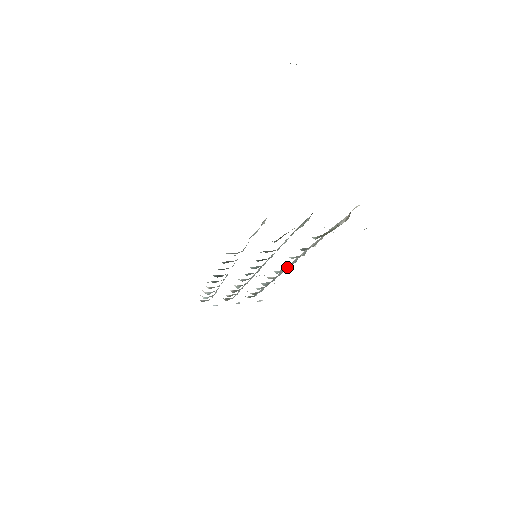
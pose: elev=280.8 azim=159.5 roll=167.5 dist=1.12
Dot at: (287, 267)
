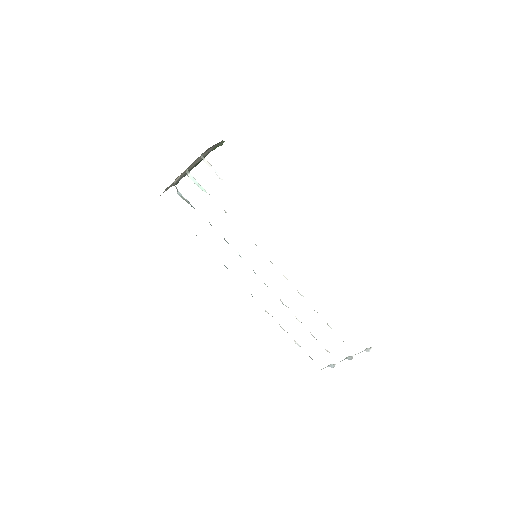
Dot at: occluded
